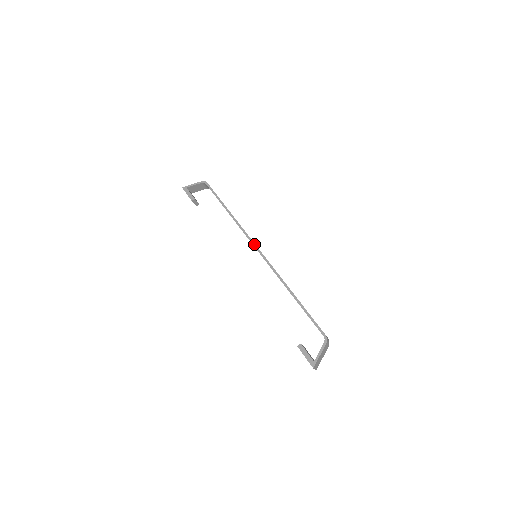
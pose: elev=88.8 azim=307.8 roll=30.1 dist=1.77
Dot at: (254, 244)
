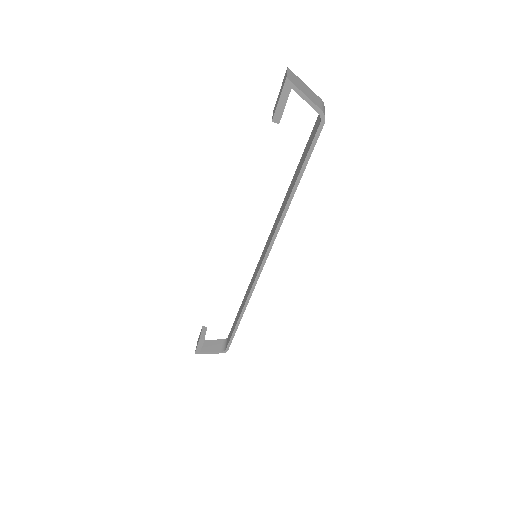
Dot at: (267, 257)
